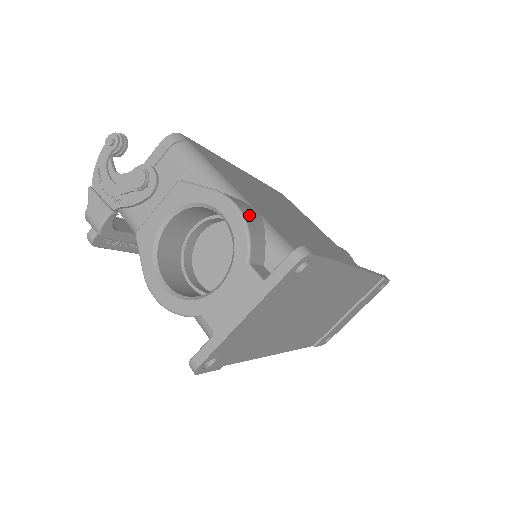
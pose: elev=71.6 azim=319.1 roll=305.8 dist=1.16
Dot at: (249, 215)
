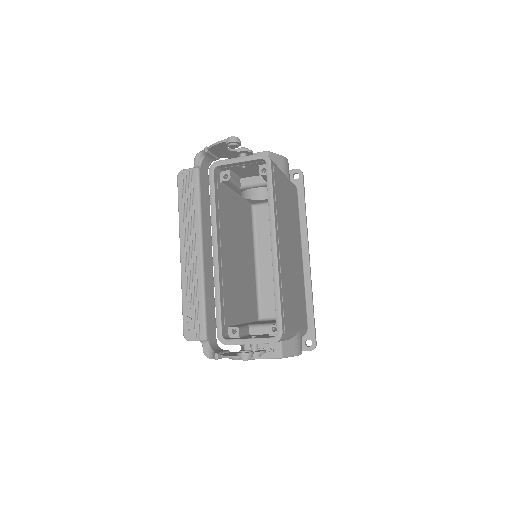
Dot at: occluded
